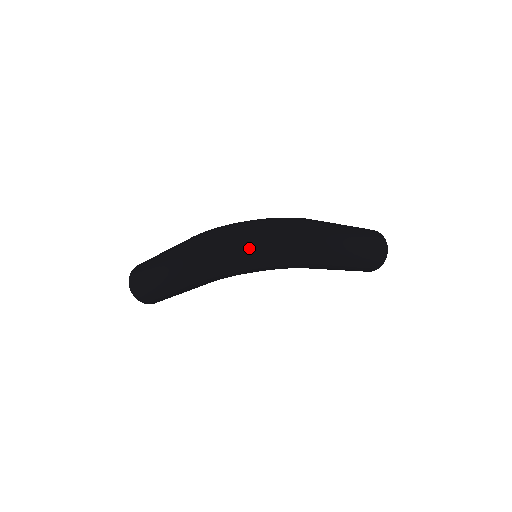
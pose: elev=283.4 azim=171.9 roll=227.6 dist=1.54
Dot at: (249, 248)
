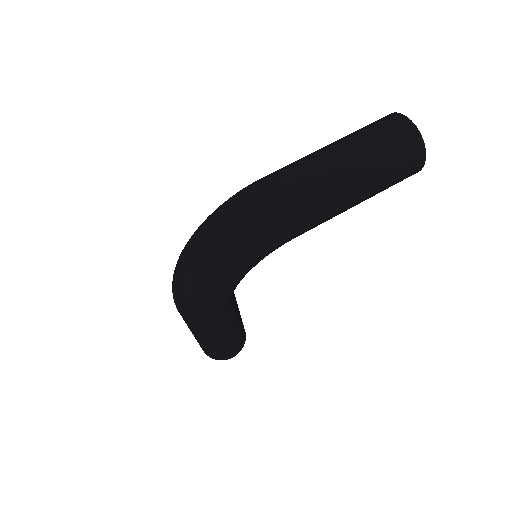
Dot at: (196, 268)
